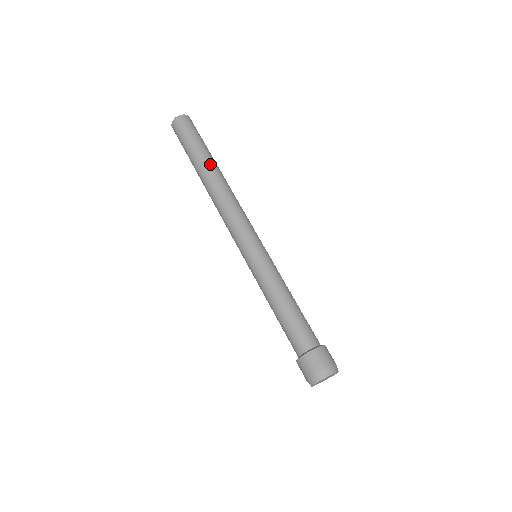
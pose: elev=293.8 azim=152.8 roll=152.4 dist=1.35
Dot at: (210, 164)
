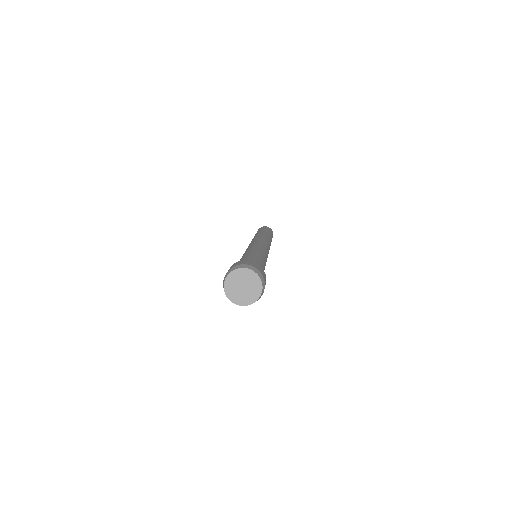
Dot at: (263, 232)
